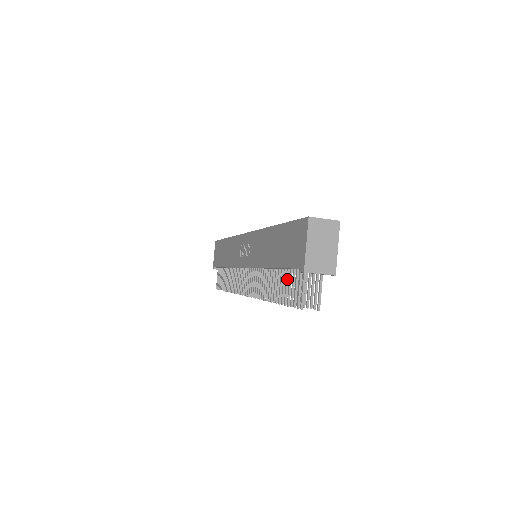
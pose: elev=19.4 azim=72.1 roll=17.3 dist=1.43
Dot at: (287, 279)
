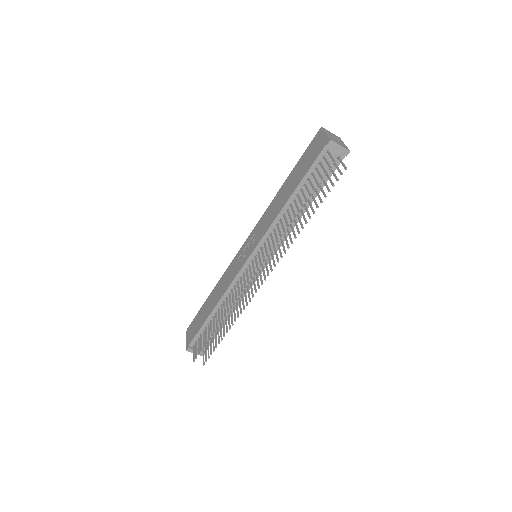
Dot at: (310, 181)
